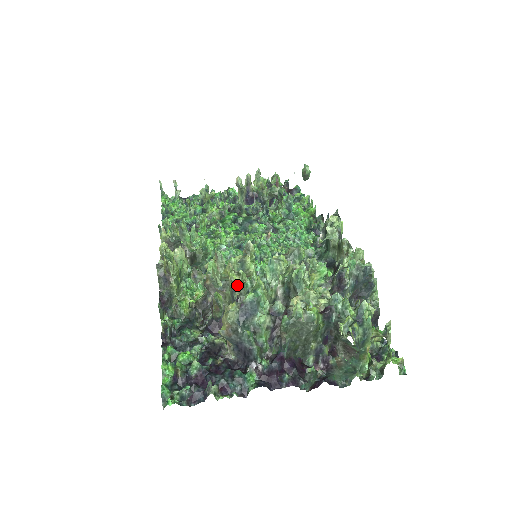
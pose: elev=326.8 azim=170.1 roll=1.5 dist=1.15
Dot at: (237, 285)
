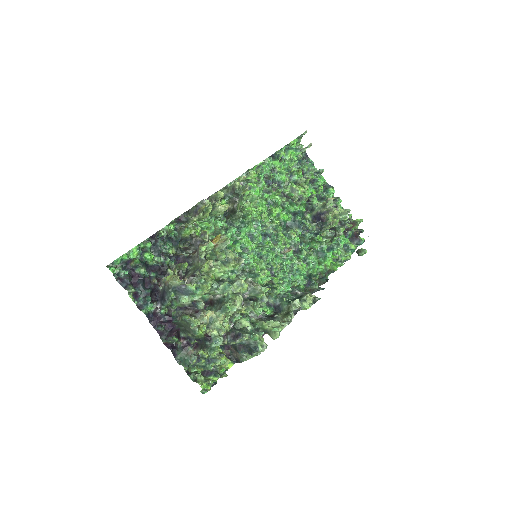
Dot at: (202, 272)
